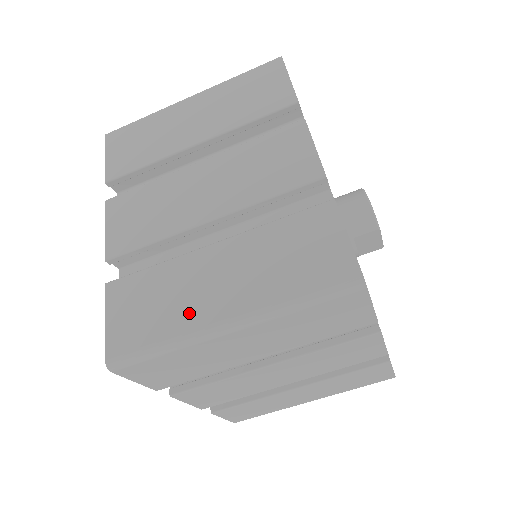
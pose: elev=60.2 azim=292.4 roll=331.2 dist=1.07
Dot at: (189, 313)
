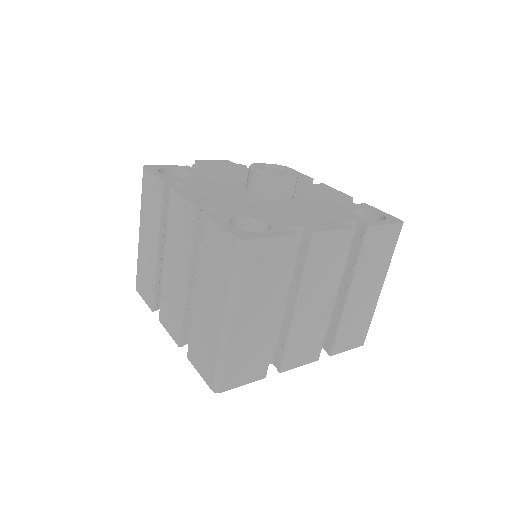
Dot at: (213, 334)
